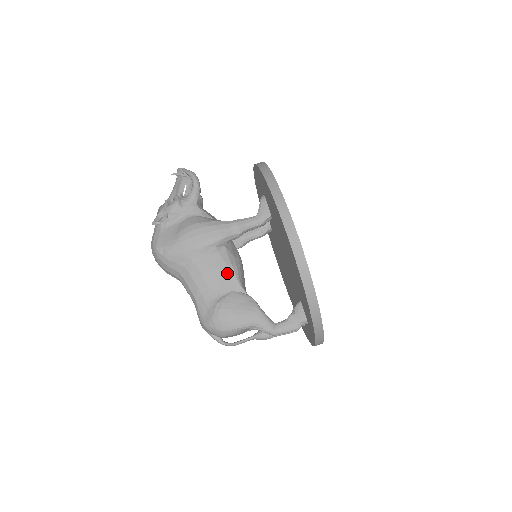
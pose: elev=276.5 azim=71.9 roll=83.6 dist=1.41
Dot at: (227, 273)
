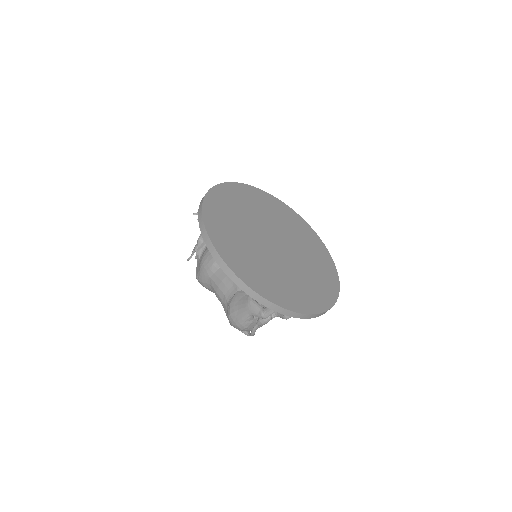
Dot at: (230, 279)
